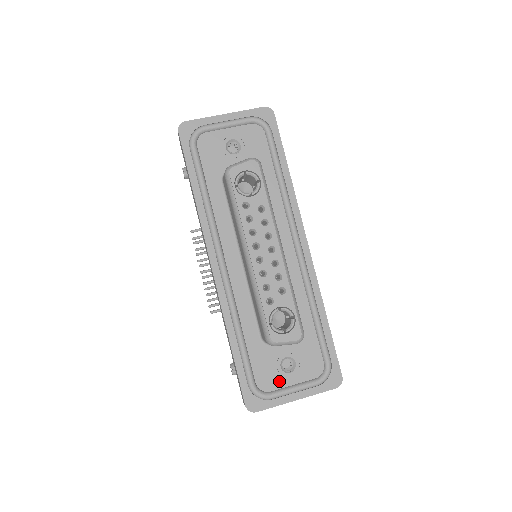
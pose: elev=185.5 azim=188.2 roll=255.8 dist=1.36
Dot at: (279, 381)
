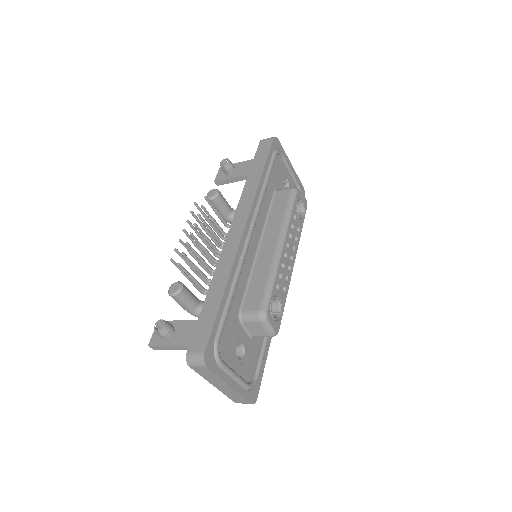
Dot at: (231, 358)
